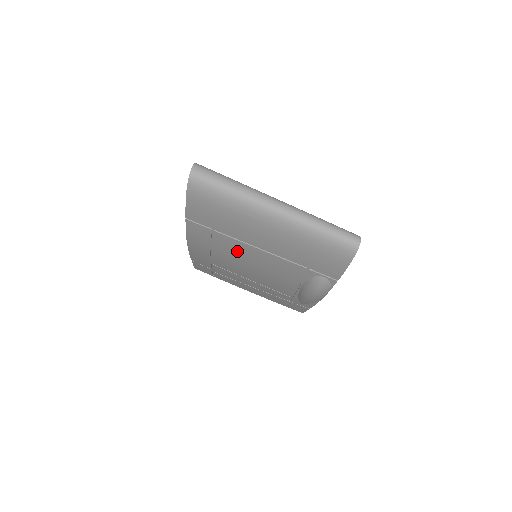
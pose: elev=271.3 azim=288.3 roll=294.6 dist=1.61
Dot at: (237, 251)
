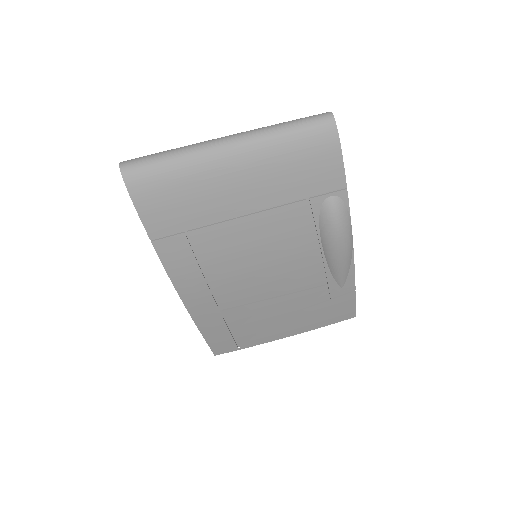
Dot at: (228, 245)
